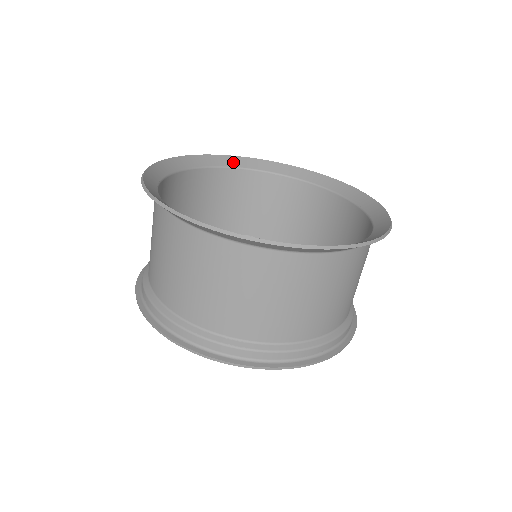
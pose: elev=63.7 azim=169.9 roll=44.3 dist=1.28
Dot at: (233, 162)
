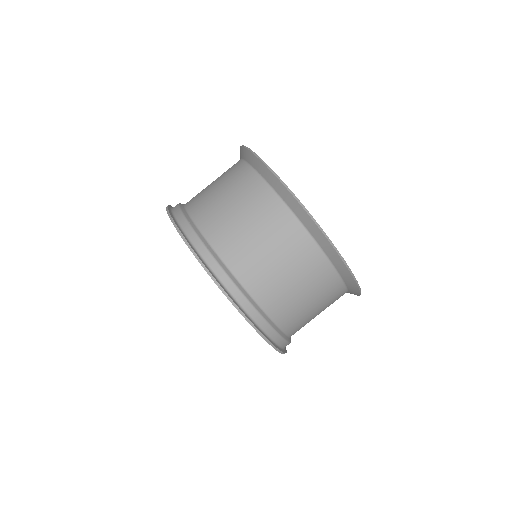
Dot at: occluded
